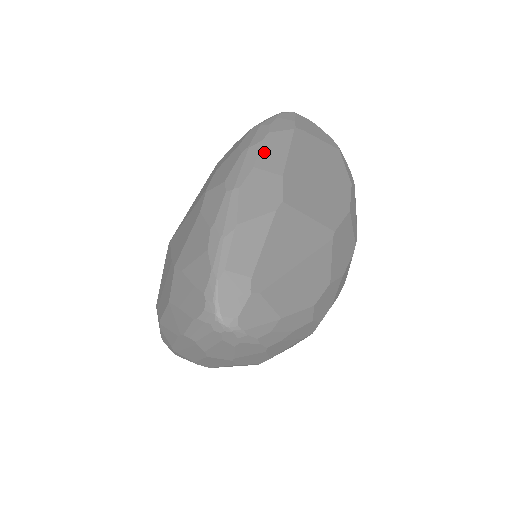
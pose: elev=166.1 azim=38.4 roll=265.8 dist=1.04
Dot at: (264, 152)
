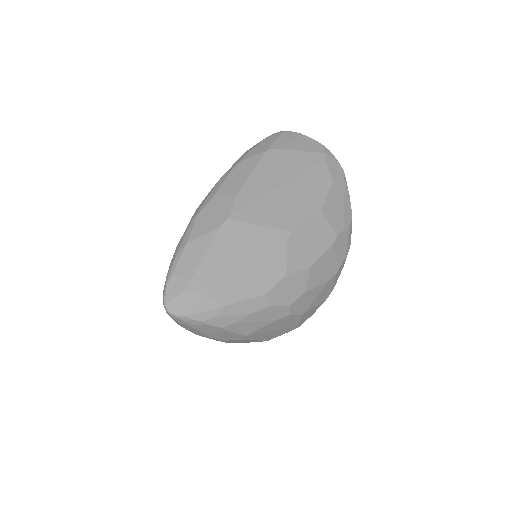
Dot at: (229, 180)
